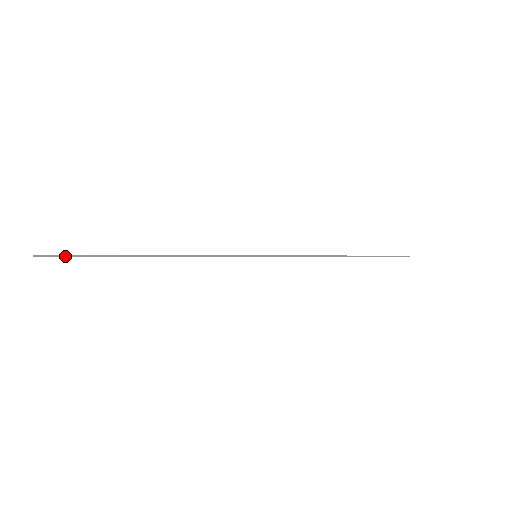
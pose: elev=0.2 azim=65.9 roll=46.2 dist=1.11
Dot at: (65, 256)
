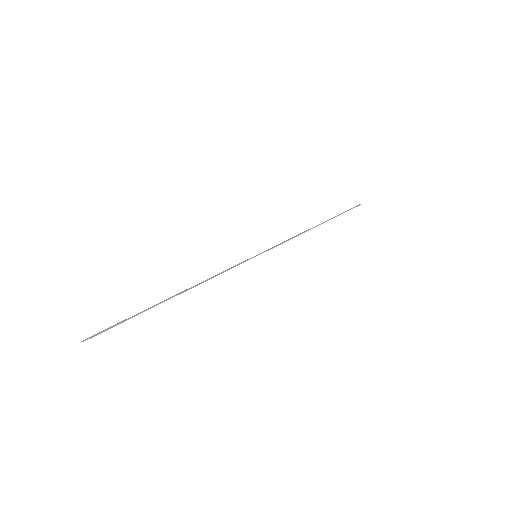
Dot at: occluded
